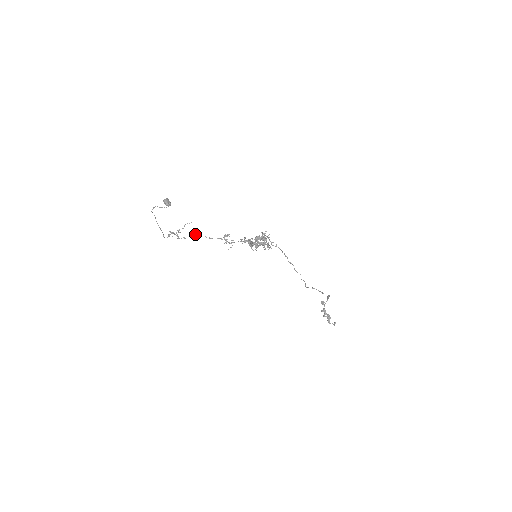
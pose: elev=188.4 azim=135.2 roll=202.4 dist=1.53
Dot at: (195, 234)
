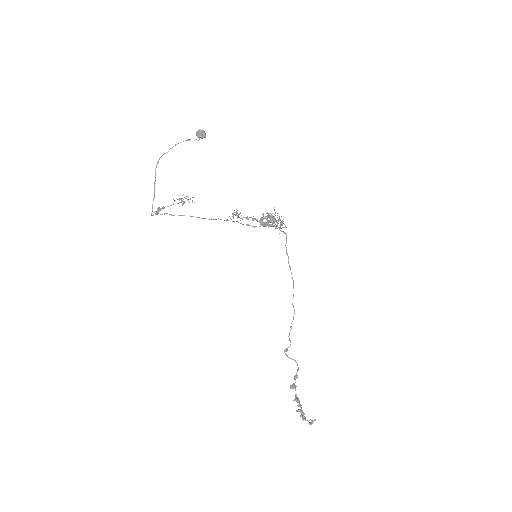
Dot at: (192, 216)
